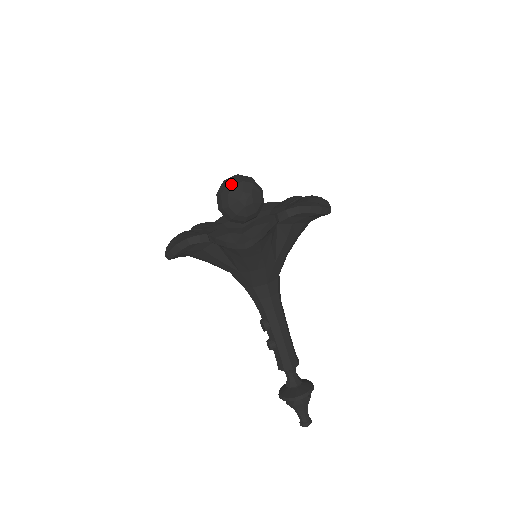
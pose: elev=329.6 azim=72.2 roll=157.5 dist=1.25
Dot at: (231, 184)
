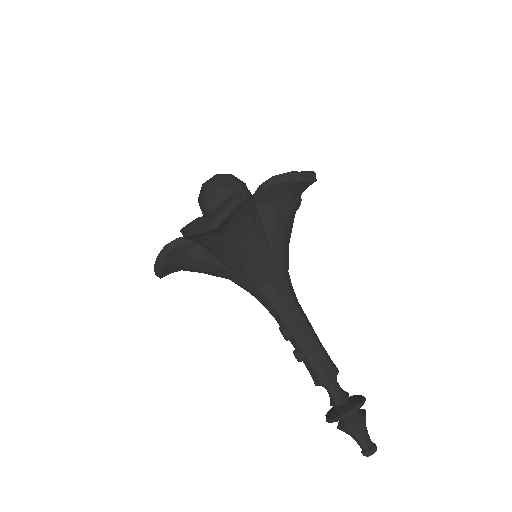
Dot at: (207, 183)
